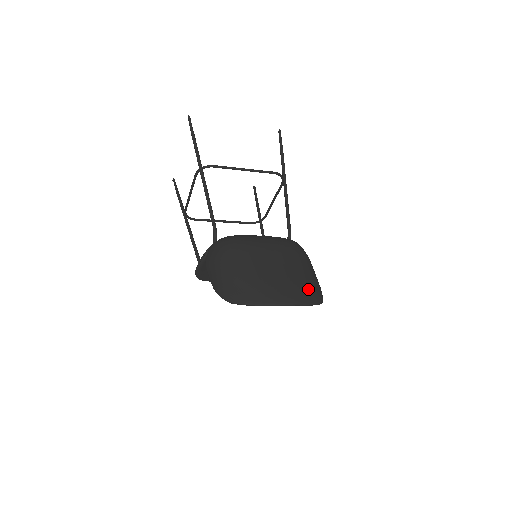
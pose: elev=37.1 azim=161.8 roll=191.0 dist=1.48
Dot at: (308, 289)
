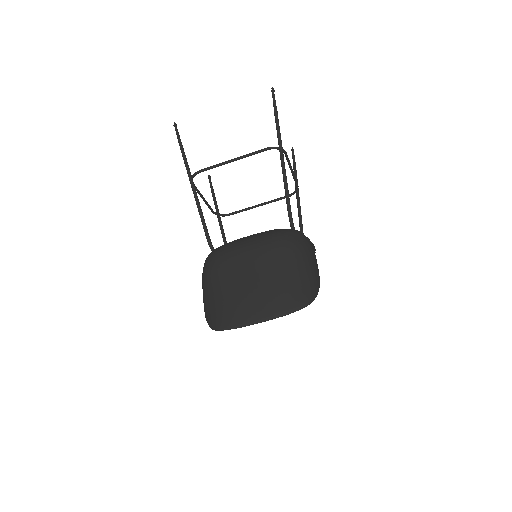
Dot at: (285, 295)
